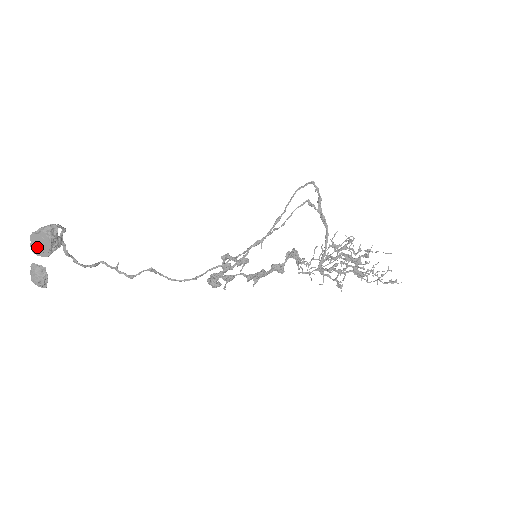
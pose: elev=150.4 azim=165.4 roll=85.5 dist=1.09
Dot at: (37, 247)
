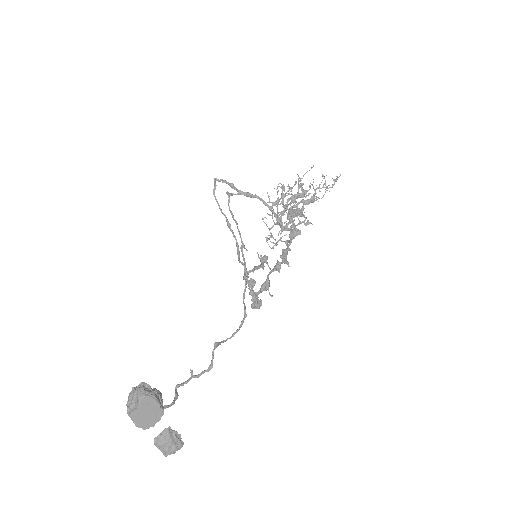
Dot at: (146, 419)
